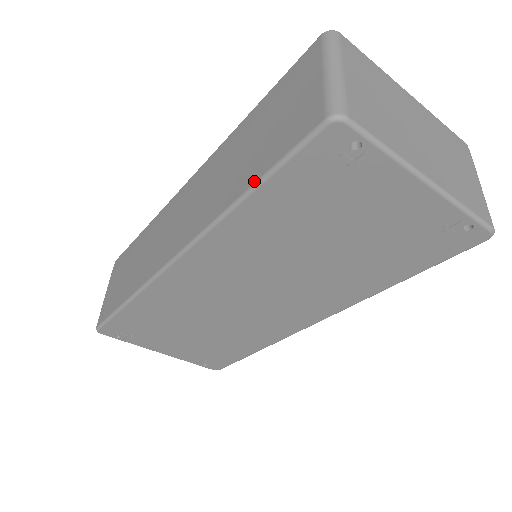
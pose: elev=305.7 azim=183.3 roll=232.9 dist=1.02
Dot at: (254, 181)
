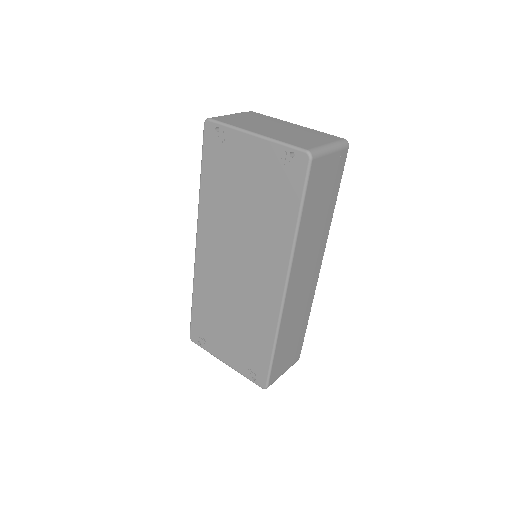
Dot at: (202, 172)
